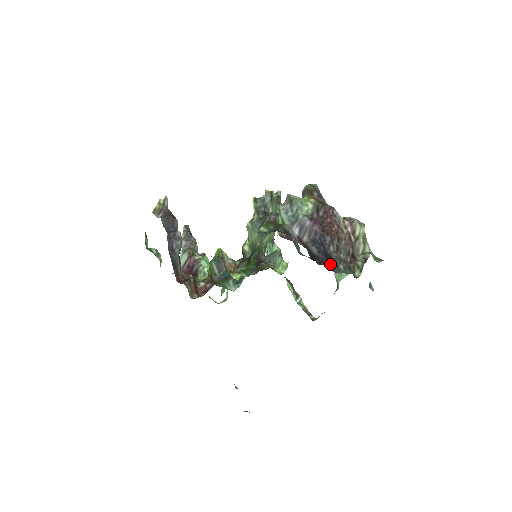
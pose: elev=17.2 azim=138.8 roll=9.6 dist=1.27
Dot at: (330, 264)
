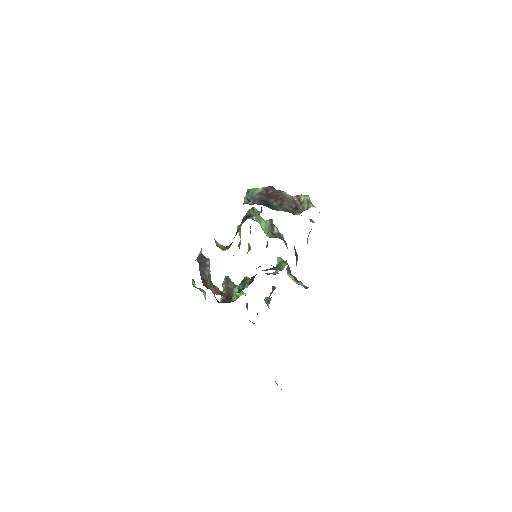
Dot at: (269, 207)
